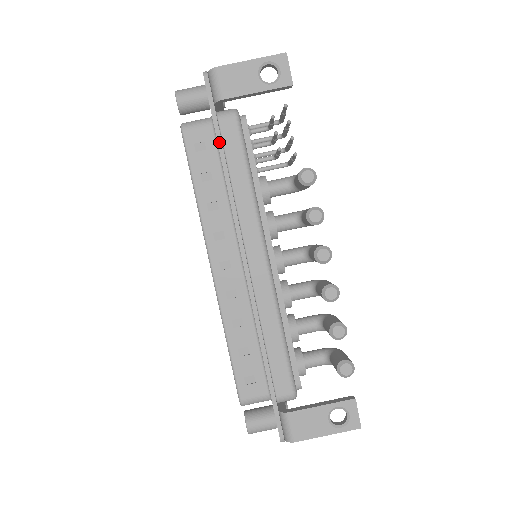
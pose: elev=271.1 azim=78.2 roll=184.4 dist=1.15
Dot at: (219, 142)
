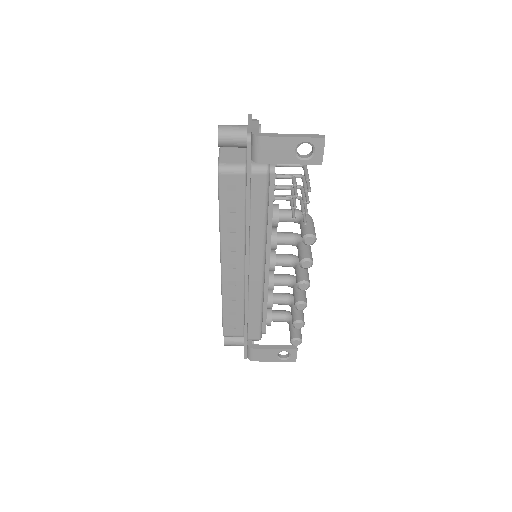
Dot at: (248, 194)
